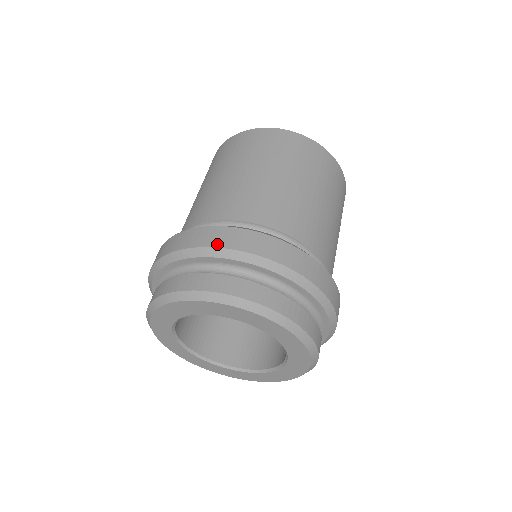
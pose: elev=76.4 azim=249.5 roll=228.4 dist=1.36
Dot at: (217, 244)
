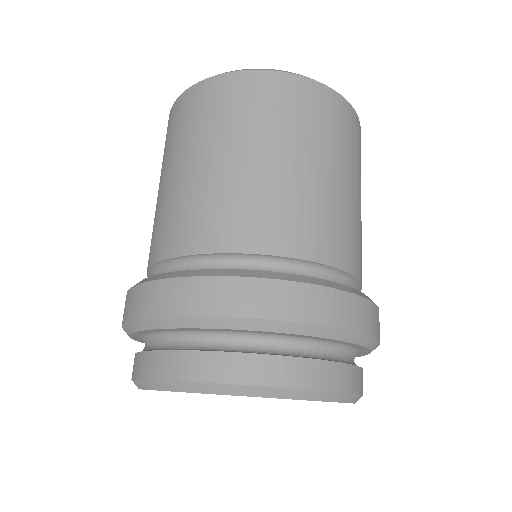
Dot at: (302, 317)
